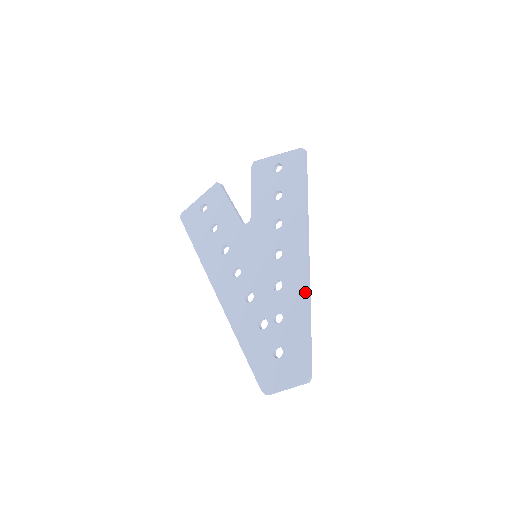
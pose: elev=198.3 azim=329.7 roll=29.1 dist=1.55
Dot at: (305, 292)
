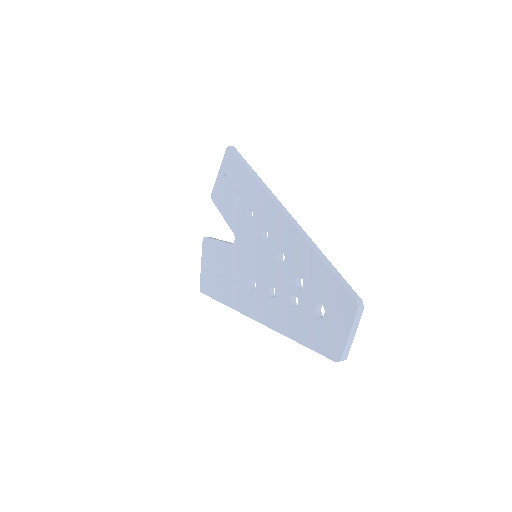
Dot at: (300, 237)
